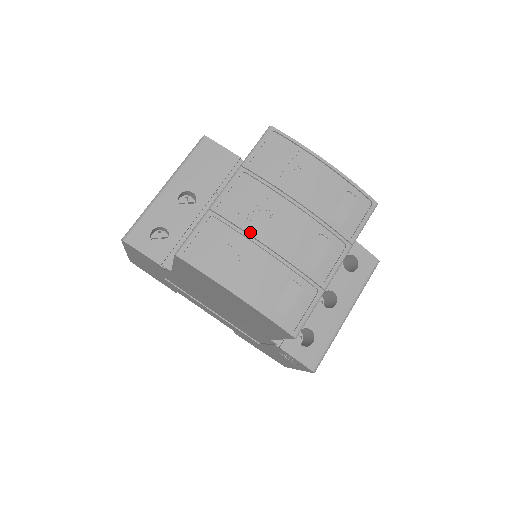
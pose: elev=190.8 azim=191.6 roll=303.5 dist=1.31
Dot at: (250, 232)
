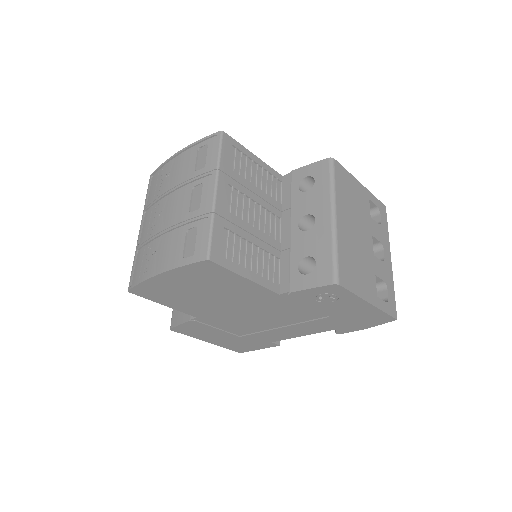
Dot at: (153, 234)
